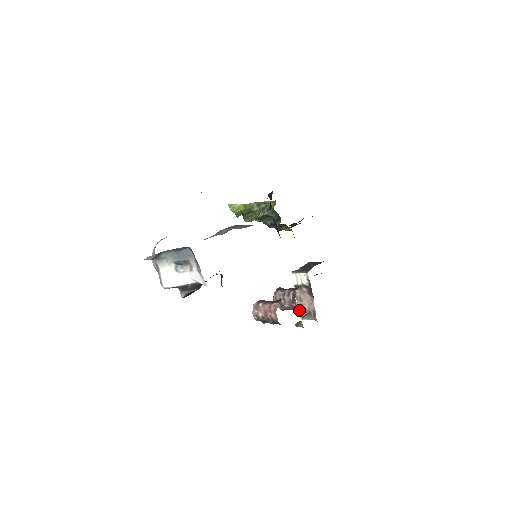
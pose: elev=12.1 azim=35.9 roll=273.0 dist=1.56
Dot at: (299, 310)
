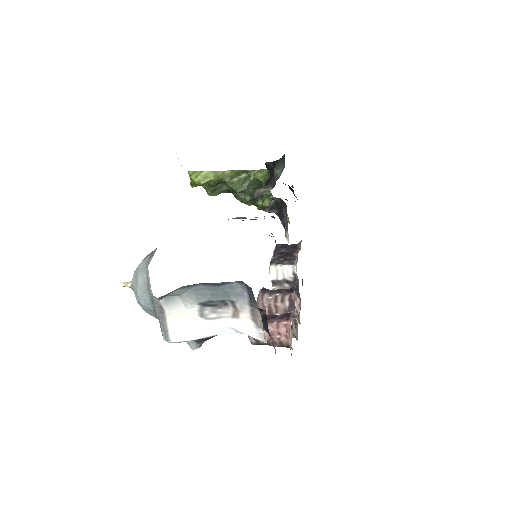
Dot at: occluded
